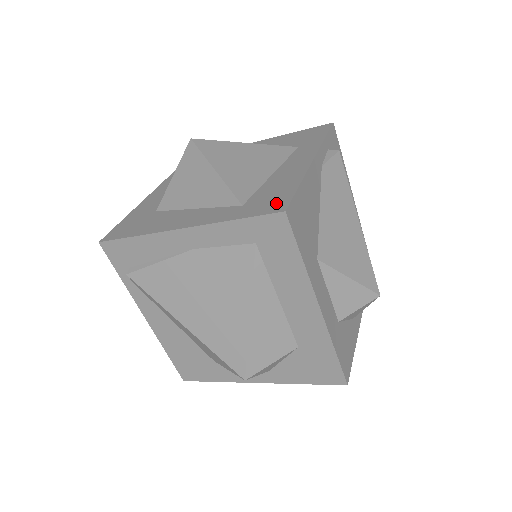
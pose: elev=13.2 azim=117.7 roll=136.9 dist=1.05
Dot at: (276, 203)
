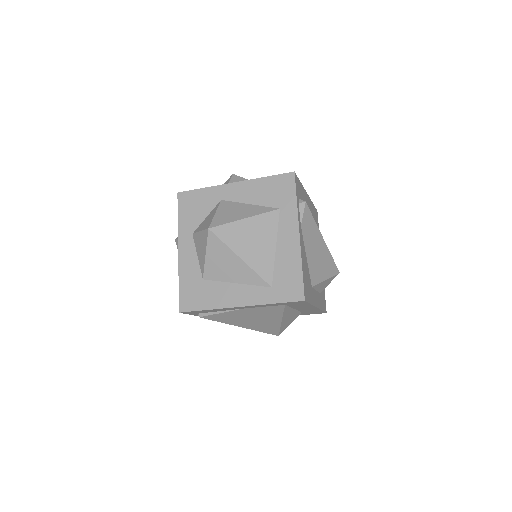
Dot at: (295, 290)
